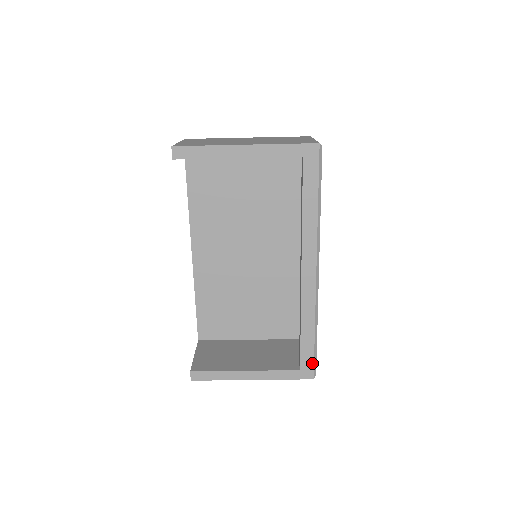
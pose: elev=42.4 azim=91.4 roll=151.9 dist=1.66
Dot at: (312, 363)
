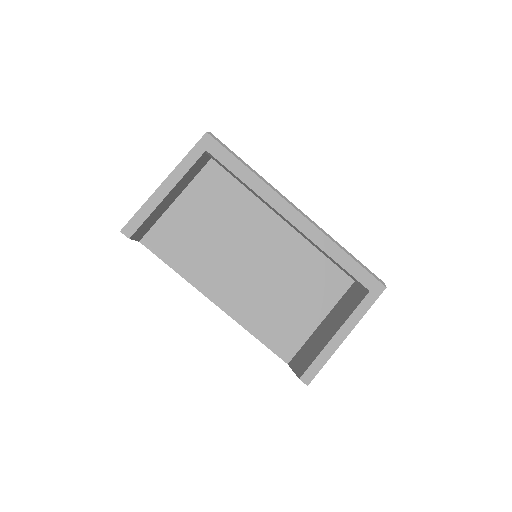
Dot at: (371, 277)
